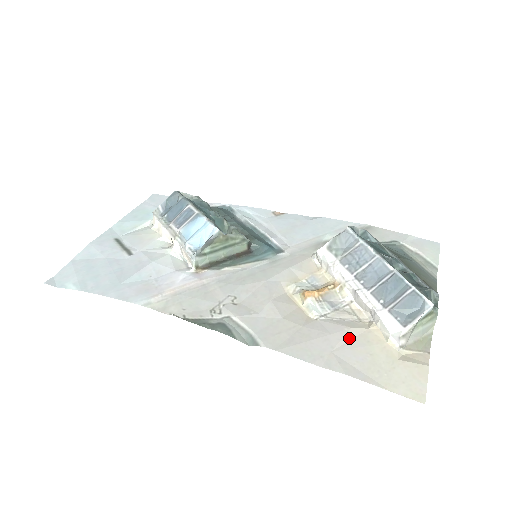
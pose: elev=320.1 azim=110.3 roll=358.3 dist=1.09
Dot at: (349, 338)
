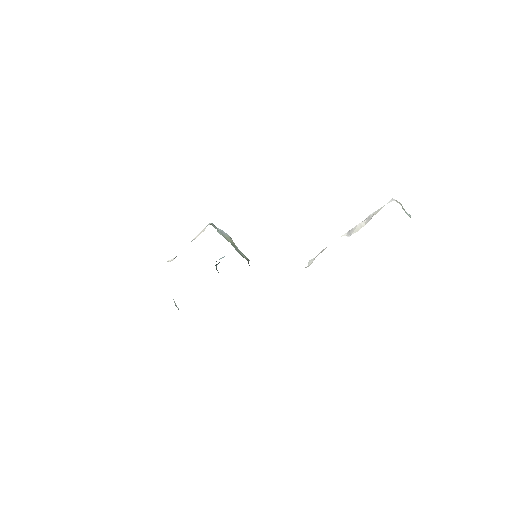
Dot at: occluded
